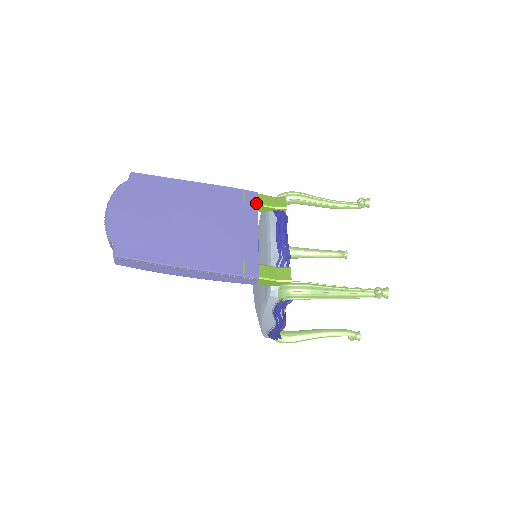
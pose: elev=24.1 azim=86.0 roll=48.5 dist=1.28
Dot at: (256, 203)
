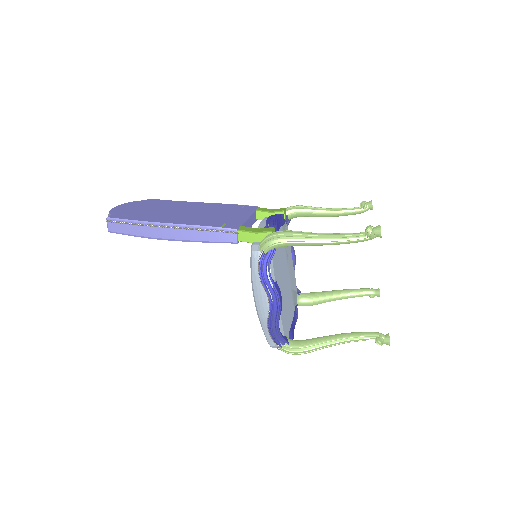
Dot at: (254, 209)
